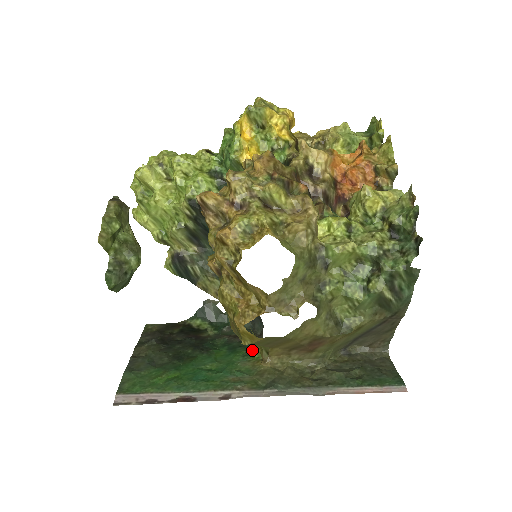
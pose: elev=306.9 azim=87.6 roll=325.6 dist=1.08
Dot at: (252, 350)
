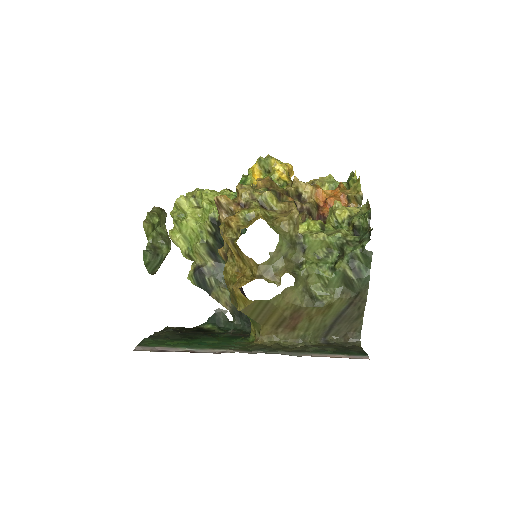
Dot at: (248, 337)
